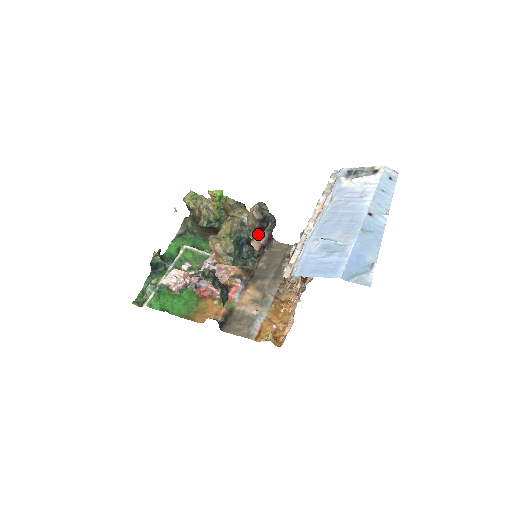
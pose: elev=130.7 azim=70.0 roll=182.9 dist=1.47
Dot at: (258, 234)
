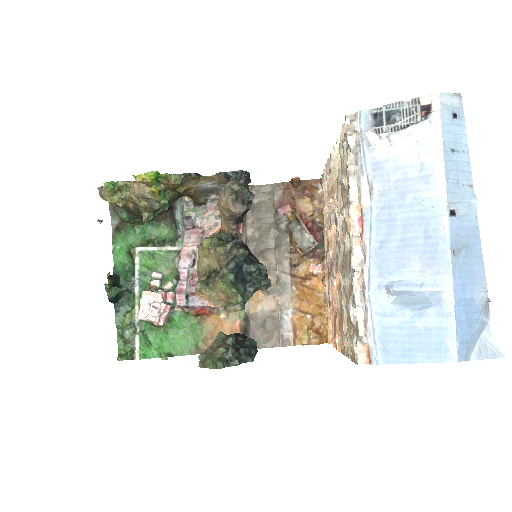
Dot at: (241, 217)
